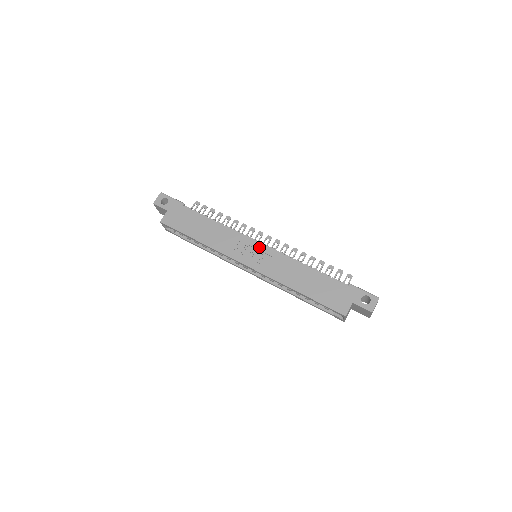
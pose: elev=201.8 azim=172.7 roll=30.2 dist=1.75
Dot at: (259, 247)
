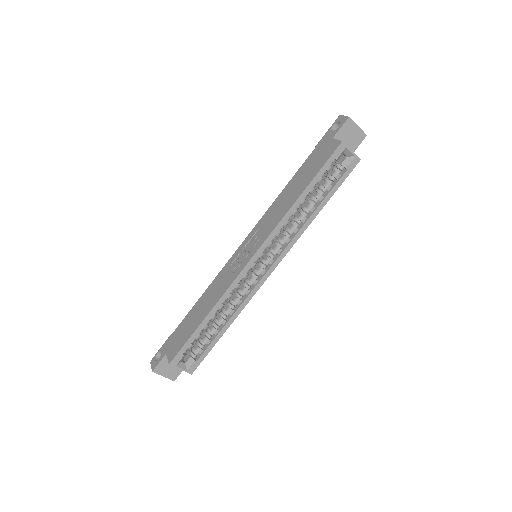
Dot at: (244, 244)
